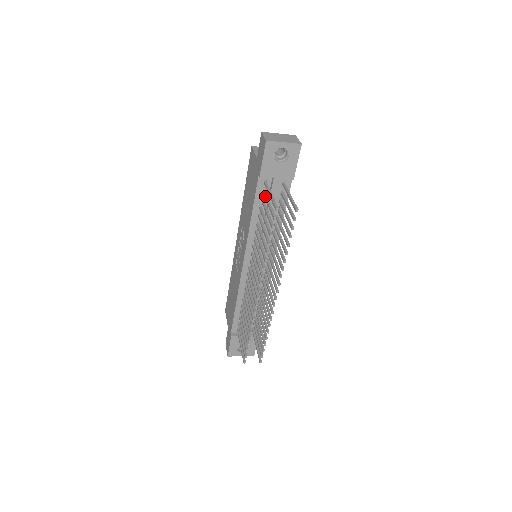
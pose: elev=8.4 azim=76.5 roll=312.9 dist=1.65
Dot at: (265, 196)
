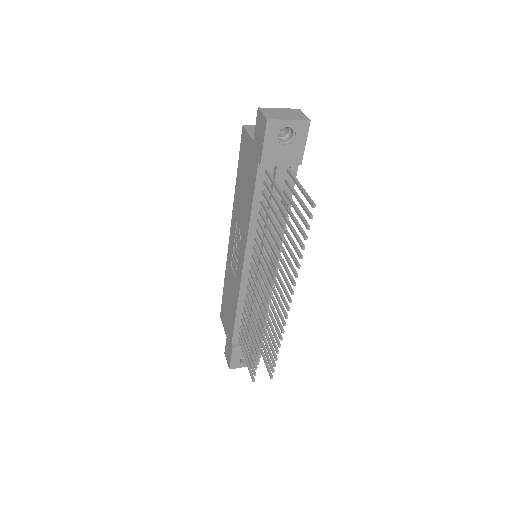
Dot at: (269, 188)
